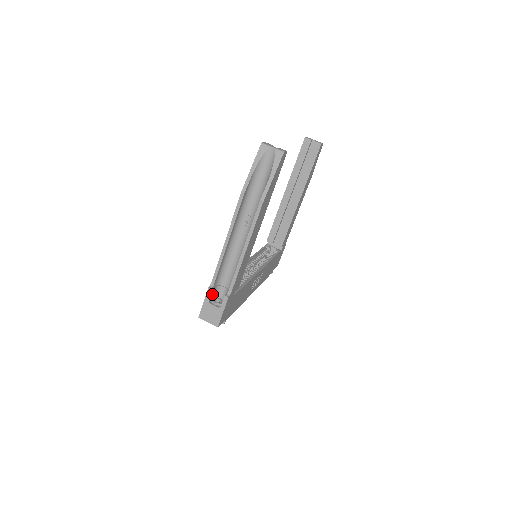
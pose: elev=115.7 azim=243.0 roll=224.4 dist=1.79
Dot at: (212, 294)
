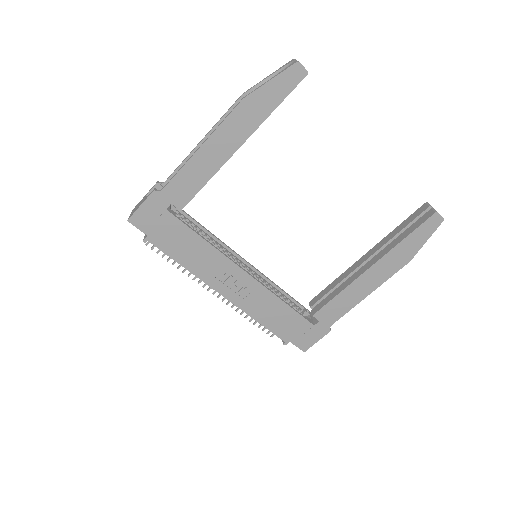
Dot at: occluded
